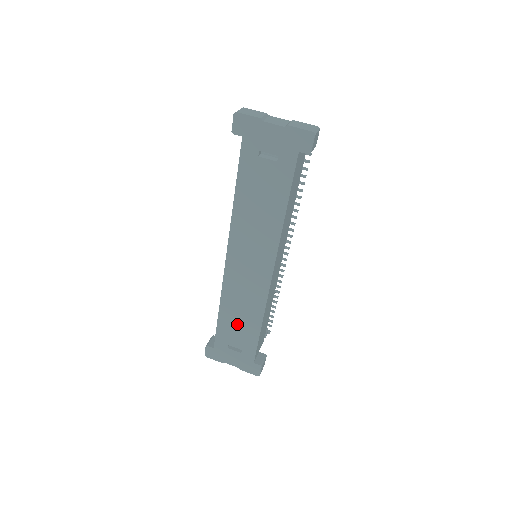
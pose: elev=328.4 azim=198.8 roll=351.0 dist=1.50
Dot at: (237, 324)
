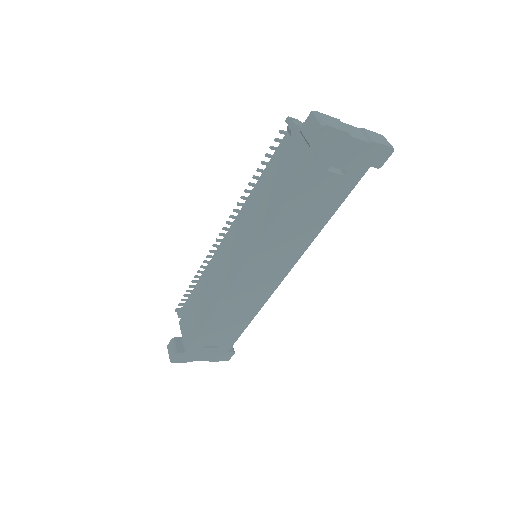
Dot at: (224, 326)
